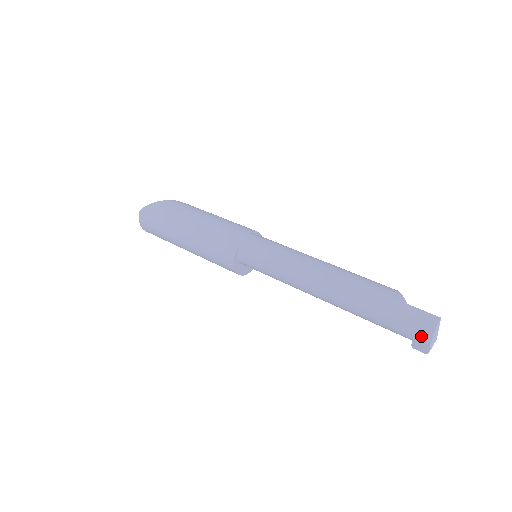
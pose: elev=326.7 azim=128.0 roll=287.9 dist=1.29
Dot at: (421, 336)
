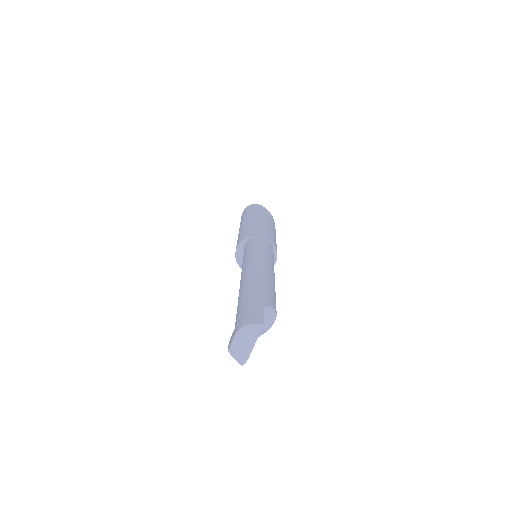
Dot at: (239, 324)
